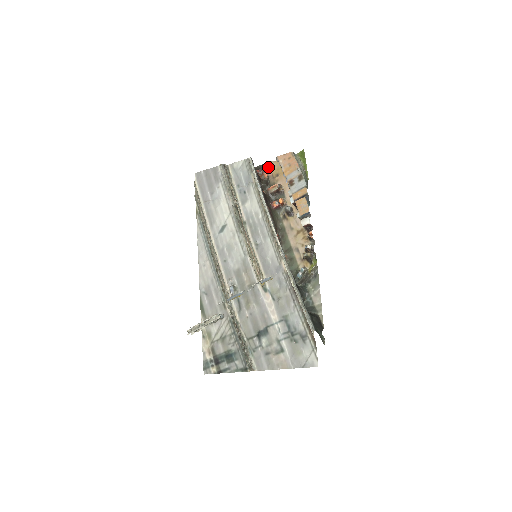
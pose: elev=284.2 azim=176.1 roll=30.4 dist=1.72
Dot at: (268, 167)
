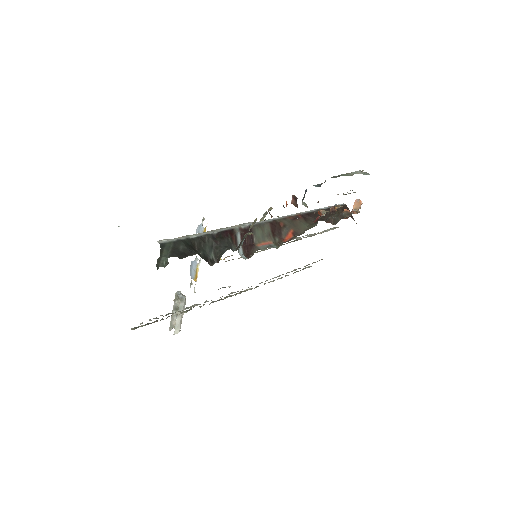
Dot at: occluded
